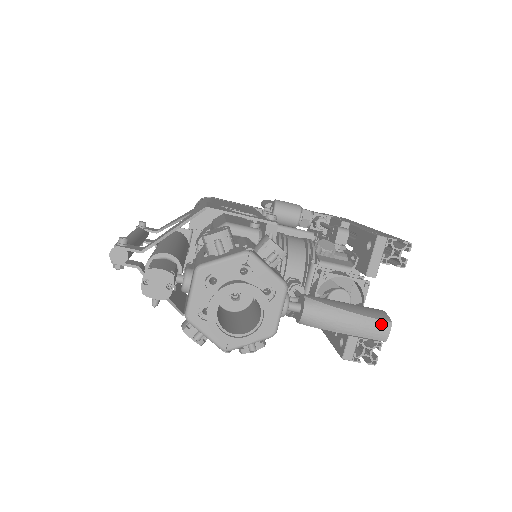
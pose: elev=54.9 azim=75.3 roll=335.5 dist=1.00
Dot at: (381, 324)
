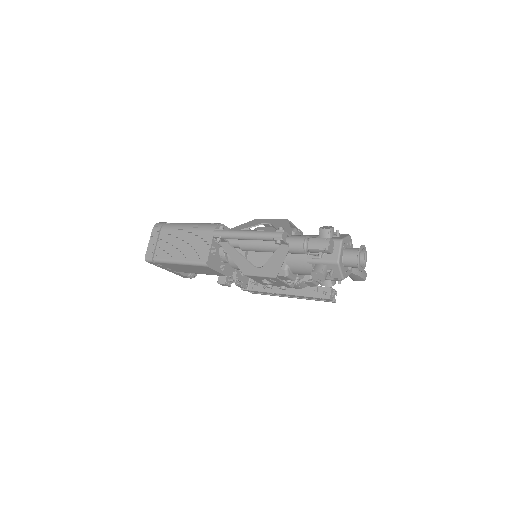
Dot at: (365, 272)
